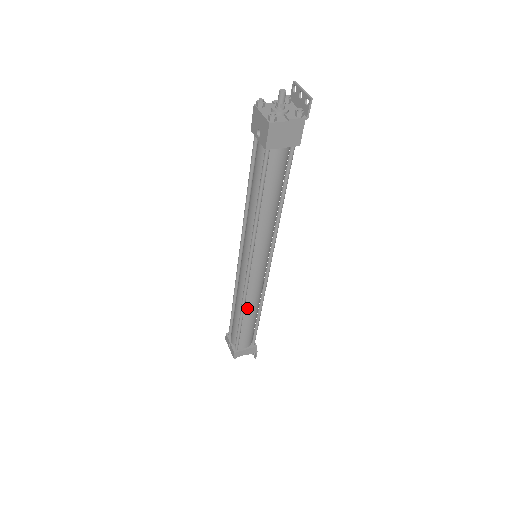
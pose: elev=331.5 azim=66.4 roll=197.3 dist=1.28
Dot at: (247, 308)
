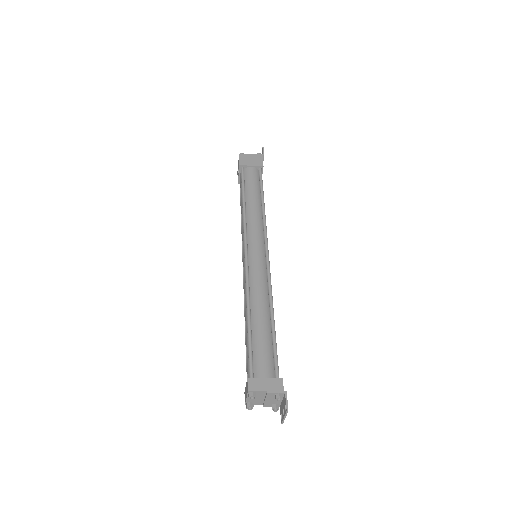
Dot at: (254, 302)
